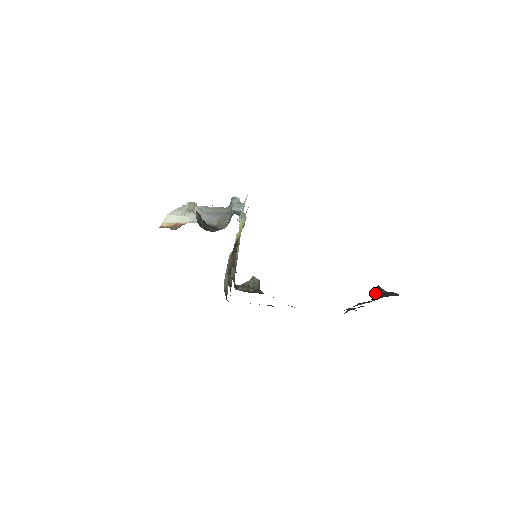
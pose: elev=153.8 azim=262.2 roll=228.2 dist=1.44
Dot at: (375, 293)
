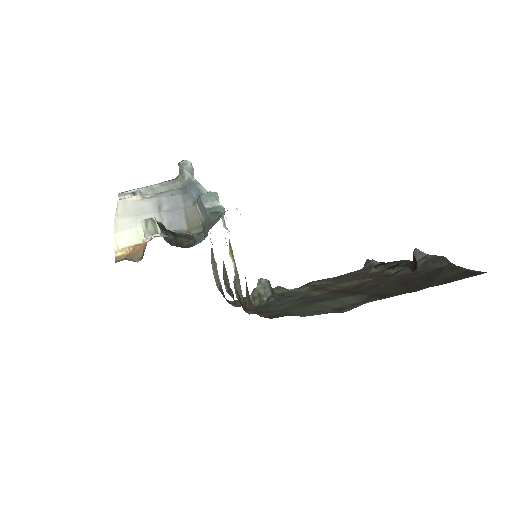
Dot at: (414, 259)
